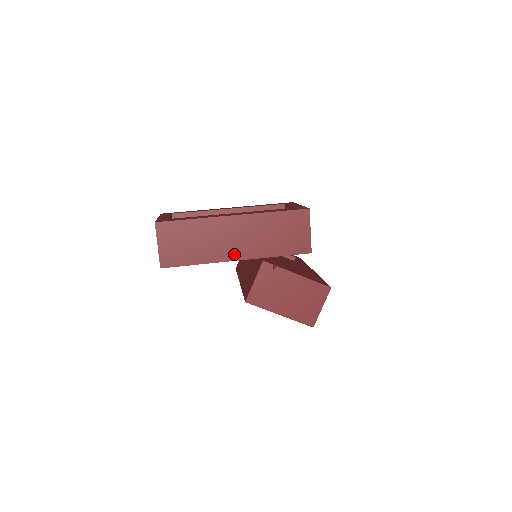
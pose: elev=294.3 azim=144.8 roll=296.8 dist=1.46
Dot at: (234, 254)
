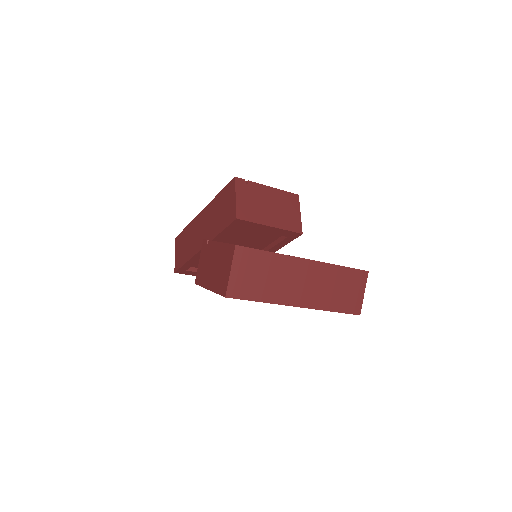
Dot at: (201, 244)
